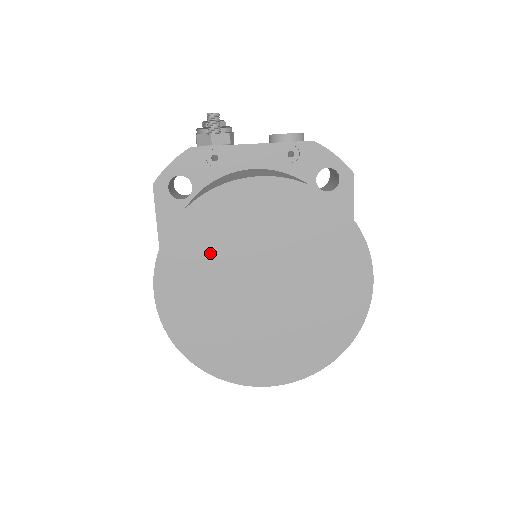
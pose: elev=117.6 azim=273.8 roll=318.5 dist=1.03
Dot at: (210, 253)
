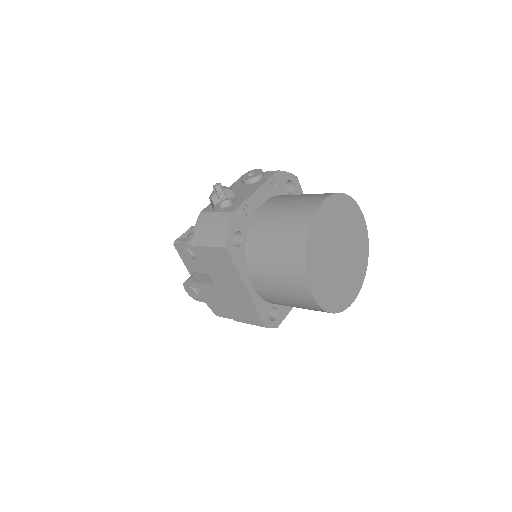
Dot at: (321, 253)
